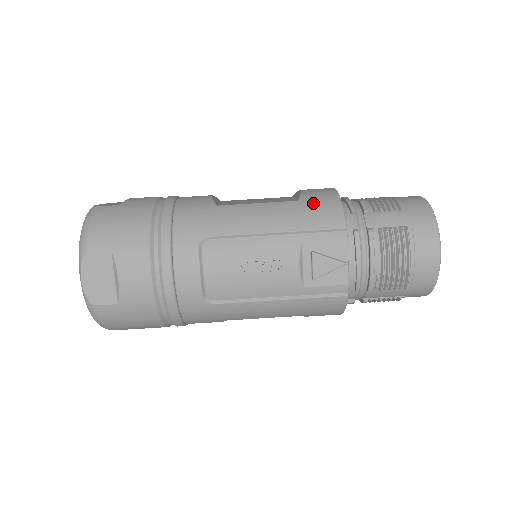
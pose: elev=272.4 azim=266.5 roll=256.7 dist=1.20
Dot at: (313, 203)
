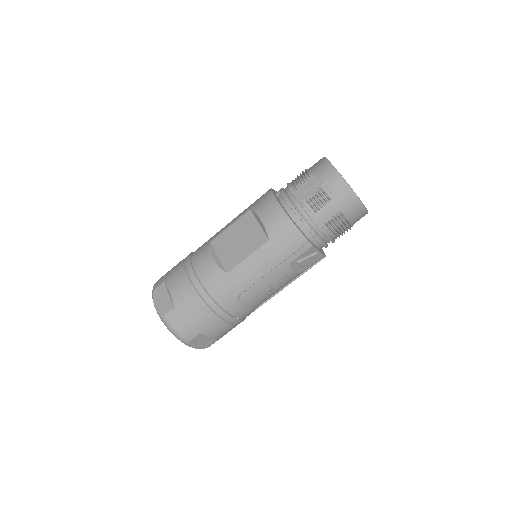
Dot at: (279, 237)
